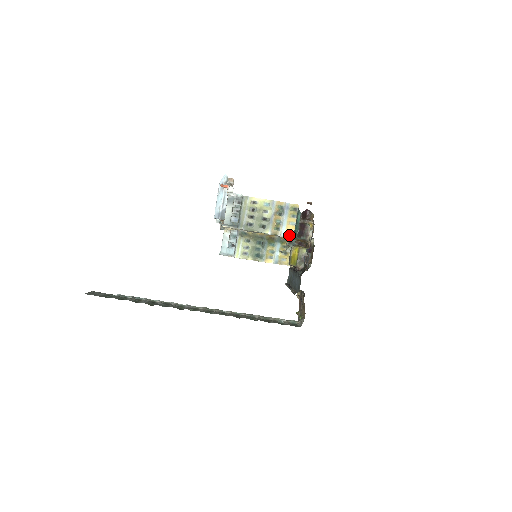
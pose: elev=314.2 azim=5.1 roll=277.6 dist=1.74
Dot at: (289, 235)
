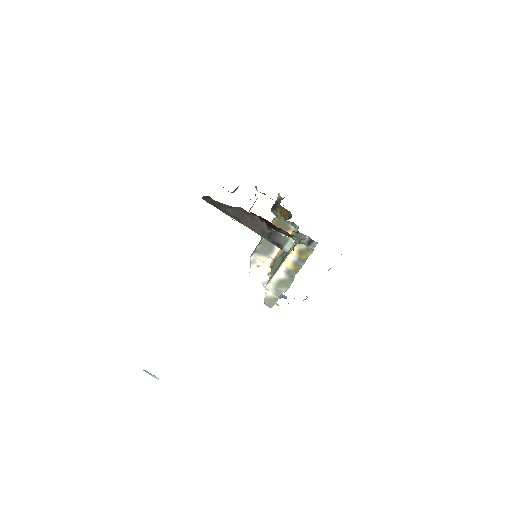
Dot at: (274, 220)
